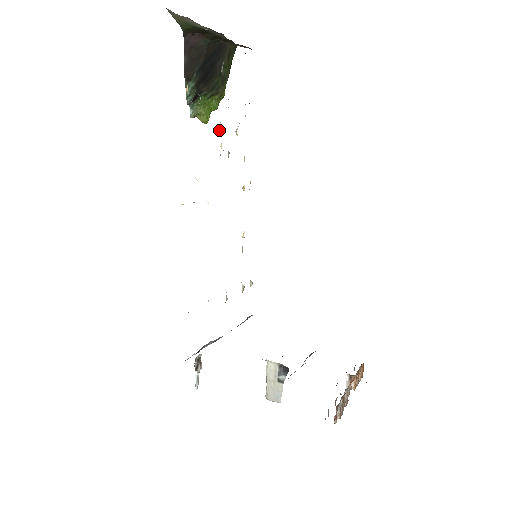
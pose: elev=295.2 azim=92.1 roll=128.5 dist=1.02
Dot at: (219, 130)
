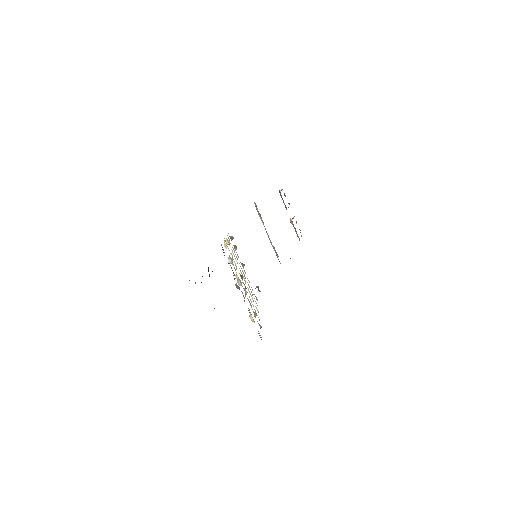
Dot at: occluded
